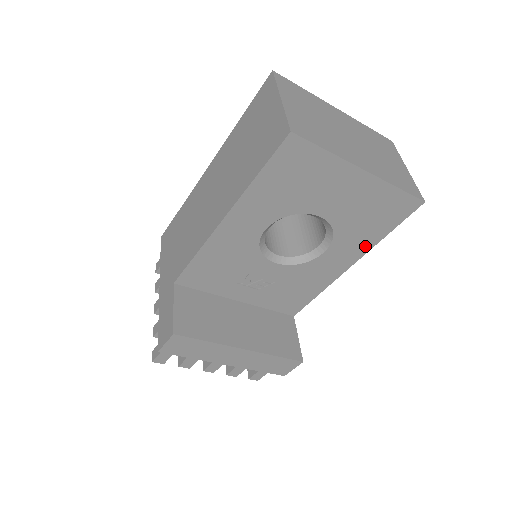
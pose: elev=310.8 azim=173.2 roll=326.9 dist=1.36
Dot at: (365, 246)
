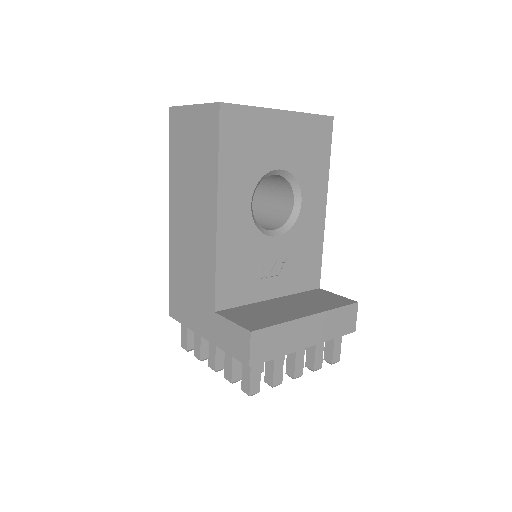
Dot at: (323, 180)
